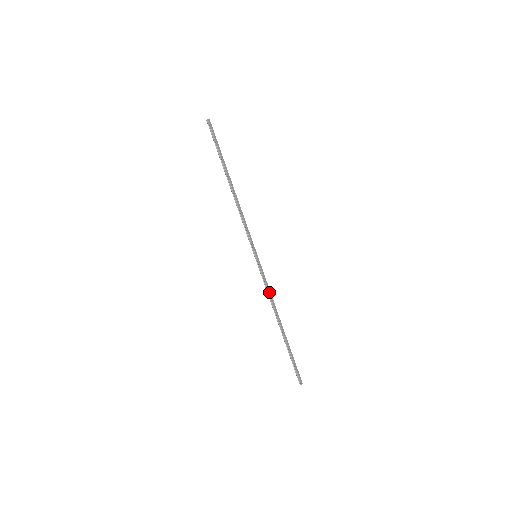
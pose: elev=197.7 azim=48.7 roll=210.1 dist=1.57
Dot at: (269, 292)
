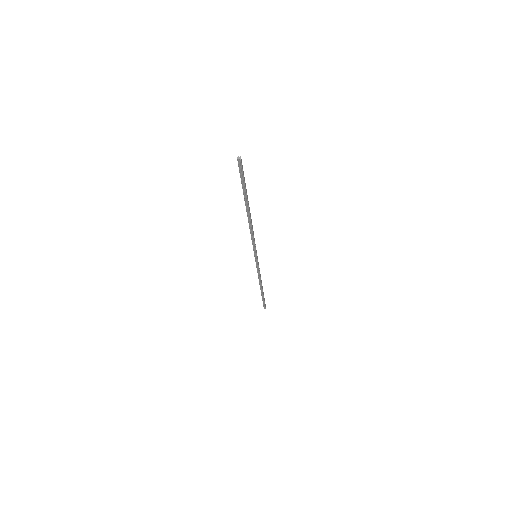
Dot at: (260, 274)
